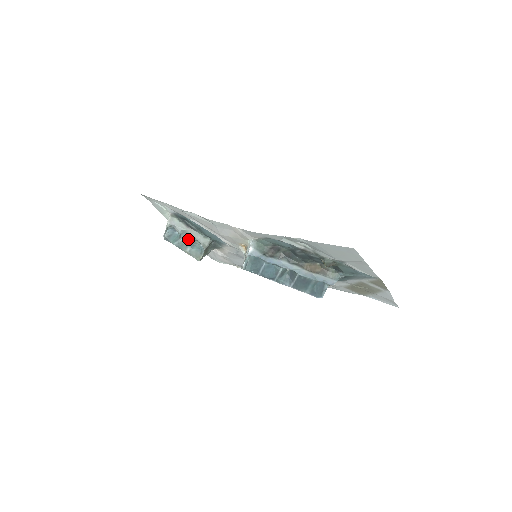
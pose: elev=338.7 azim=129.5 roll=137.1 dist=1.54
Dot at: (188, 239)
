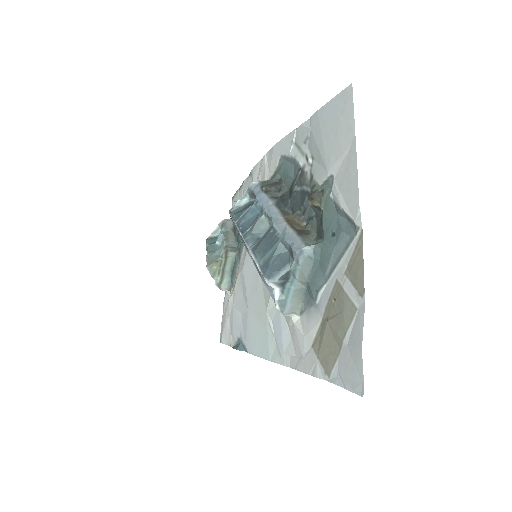
Dot at: occluded
